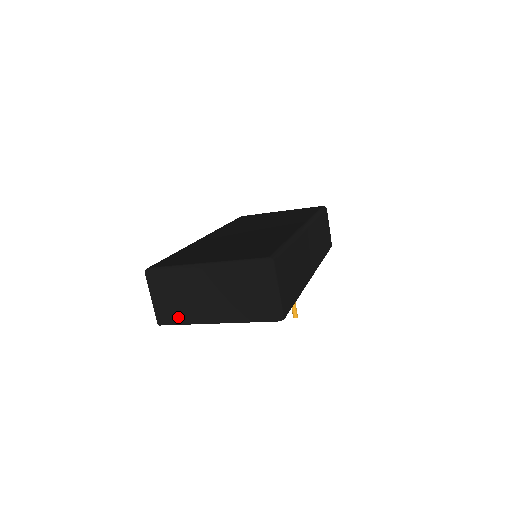
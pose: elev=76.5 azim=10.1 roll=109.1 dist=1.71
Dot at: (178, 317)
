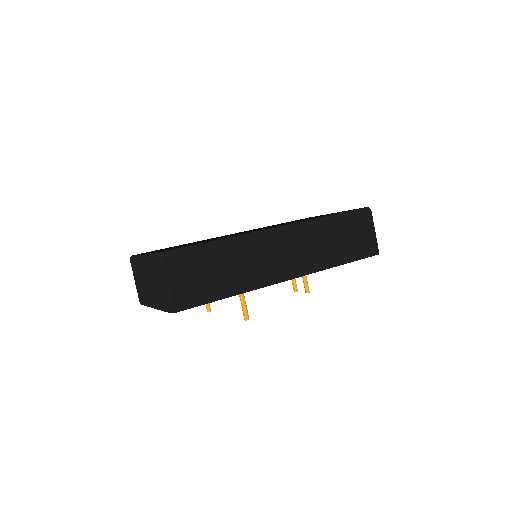
Dot at: (143, 299)
